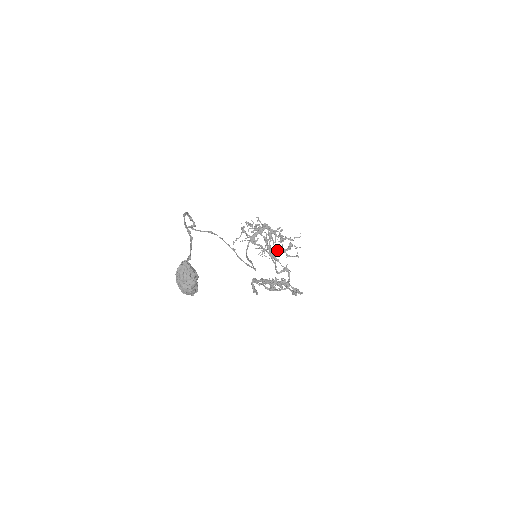
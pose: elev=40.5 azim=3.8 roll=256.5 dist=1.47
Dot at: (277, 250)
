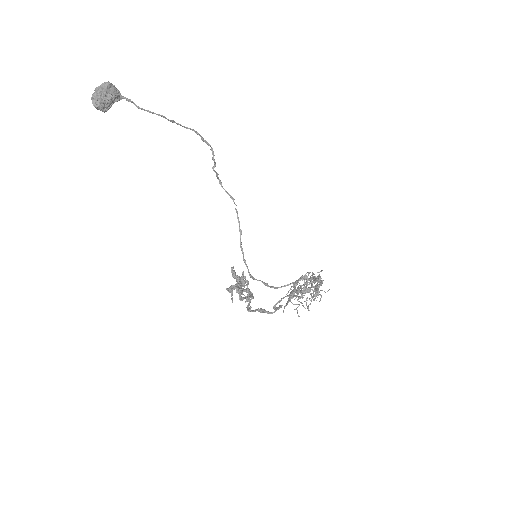
Dot at: (308, 308)
